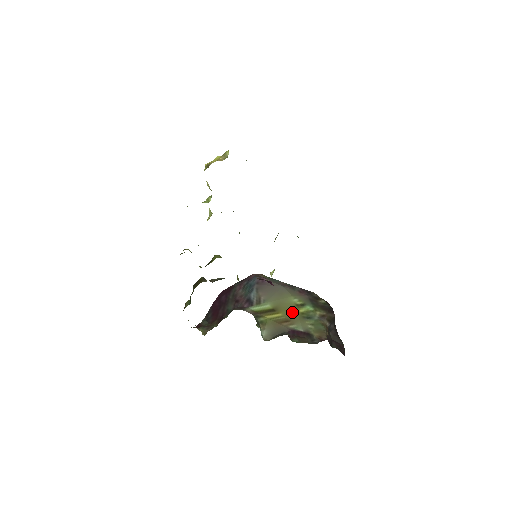
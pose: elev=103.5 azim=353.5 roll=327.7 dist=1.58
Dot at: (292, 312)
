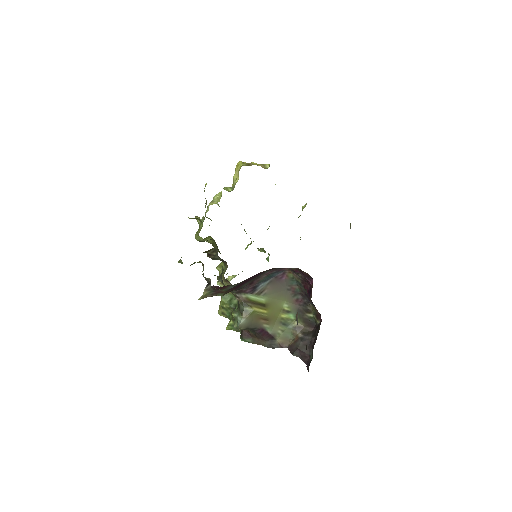
Dot at: (275, 314)
